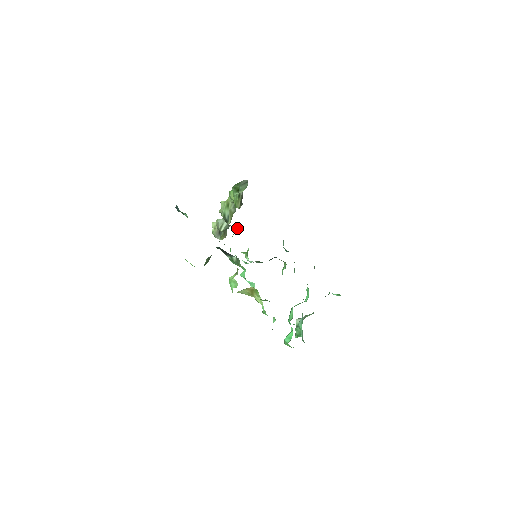
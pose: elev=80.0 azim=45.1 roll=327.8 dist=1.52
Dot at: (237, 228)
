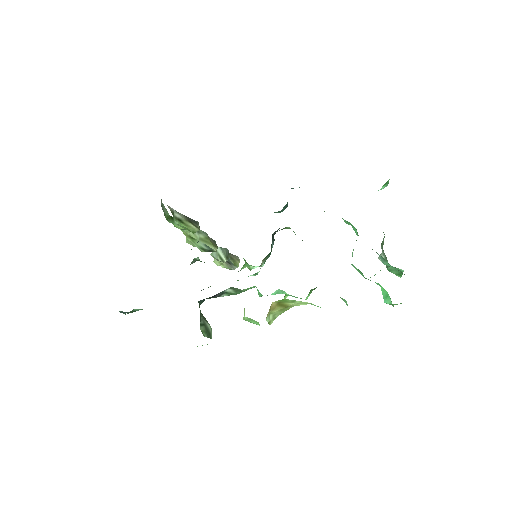
Dot at: (198, 258)
